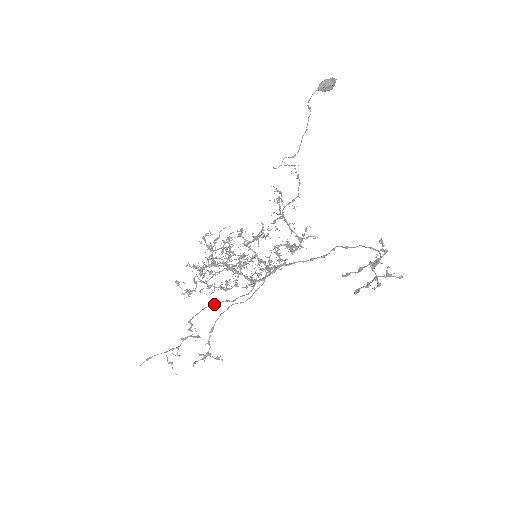
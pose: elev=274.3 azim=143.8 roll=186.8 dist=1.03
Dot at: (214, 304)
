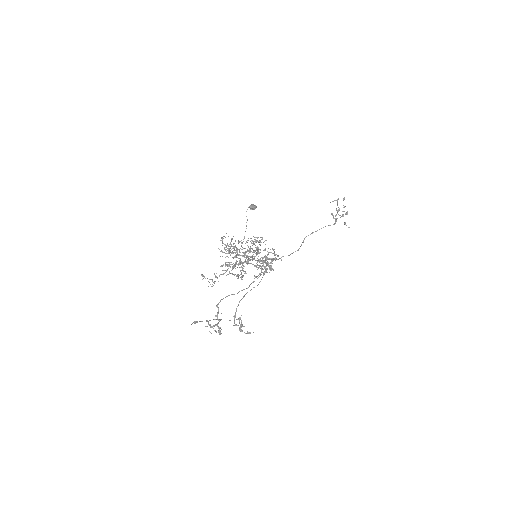
Dot at: (232, 294)
